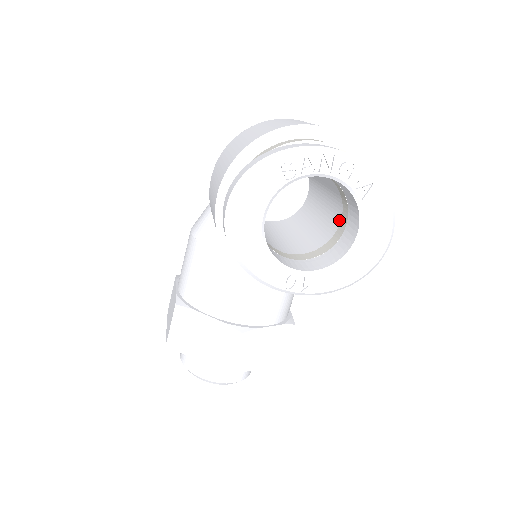
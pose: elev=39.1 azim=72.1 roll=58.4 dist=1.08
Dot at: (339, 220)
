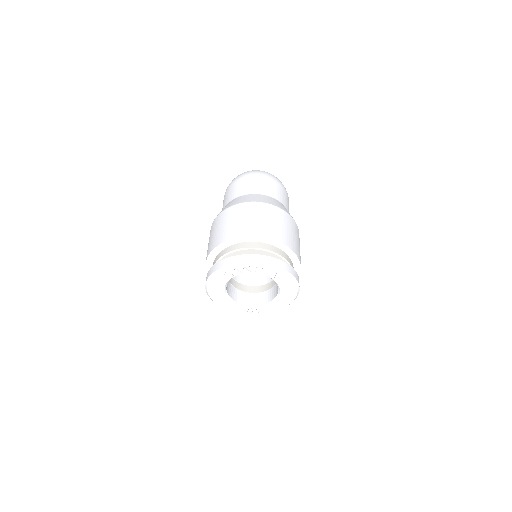
Dot at: occluded
